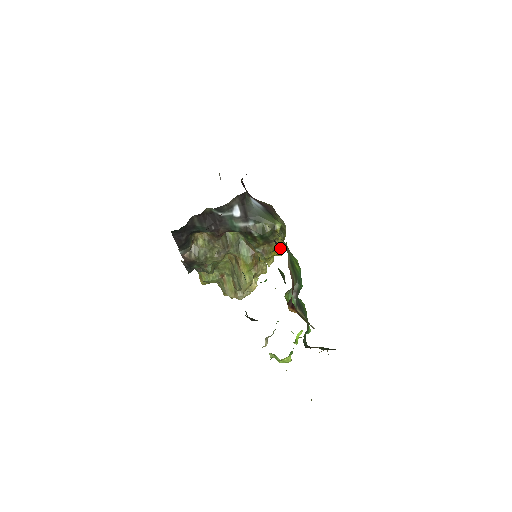
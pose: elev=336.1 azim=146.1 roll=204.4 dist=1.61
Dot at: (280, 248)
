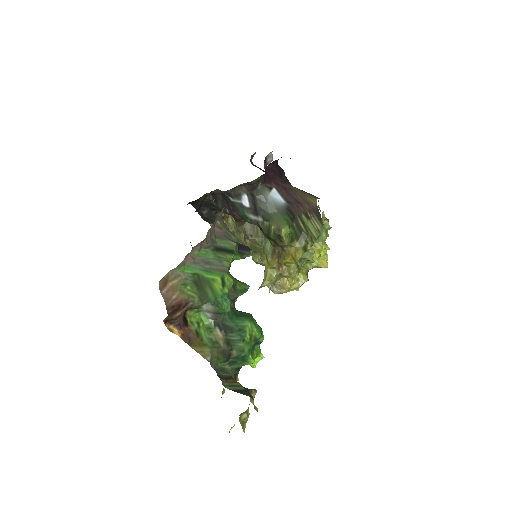
Dot at: (296, 257)
